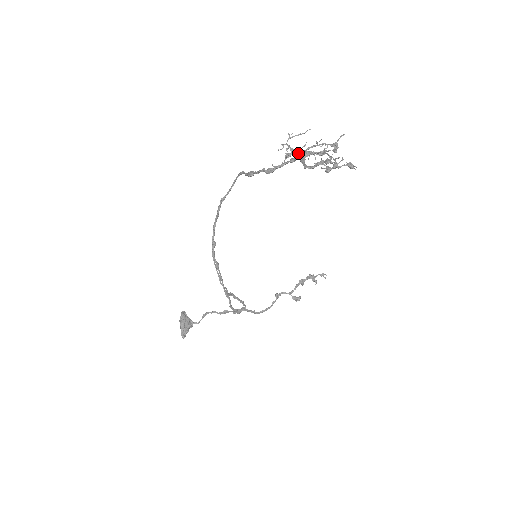
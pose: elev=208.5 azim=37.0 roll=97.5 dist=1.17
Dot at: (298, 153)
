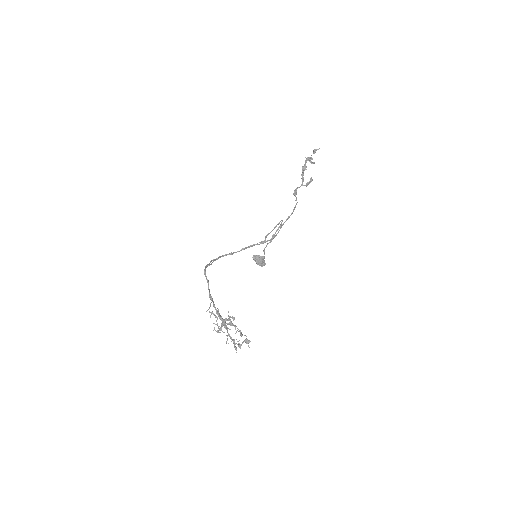
Dot at: (220, 327)
